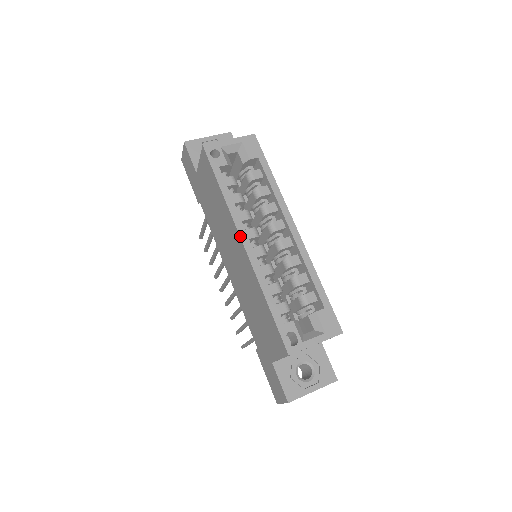
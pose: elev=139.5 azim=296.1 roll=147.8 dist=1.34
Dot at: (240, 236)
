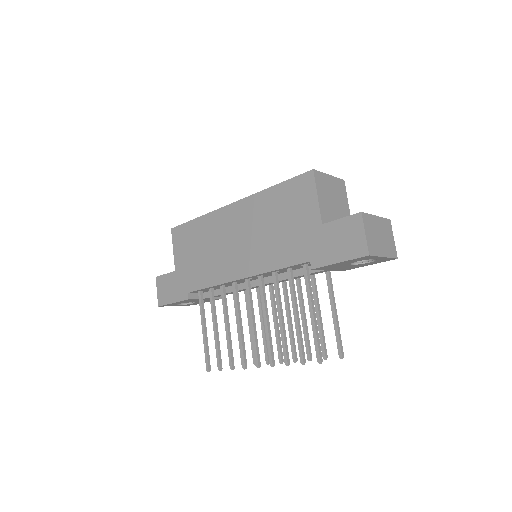
Dot at: (227, 205)
